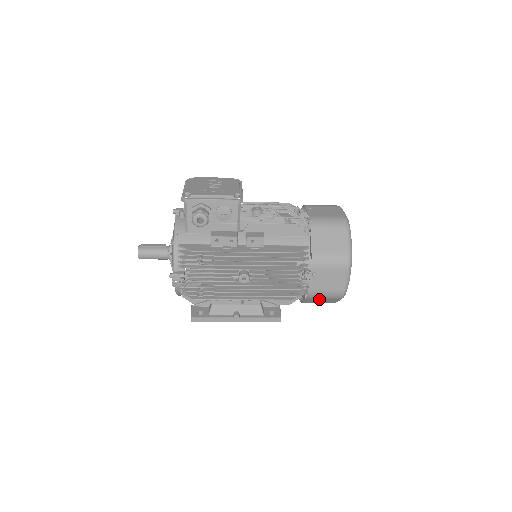
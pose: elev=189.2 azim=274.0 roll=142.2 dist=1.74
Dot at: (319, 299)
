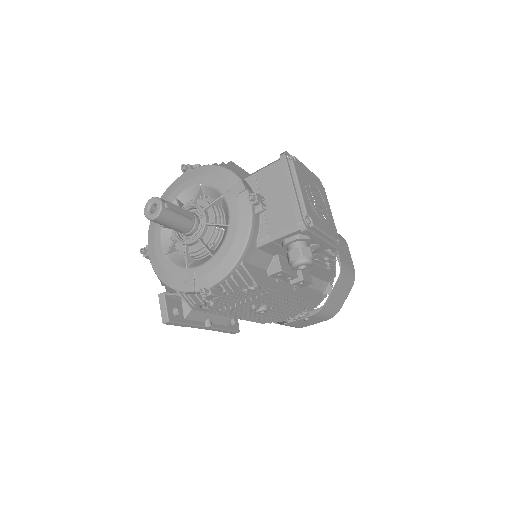
Dot at: occluded
